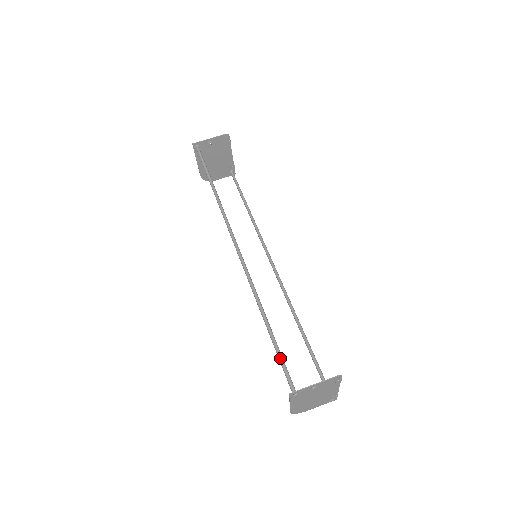
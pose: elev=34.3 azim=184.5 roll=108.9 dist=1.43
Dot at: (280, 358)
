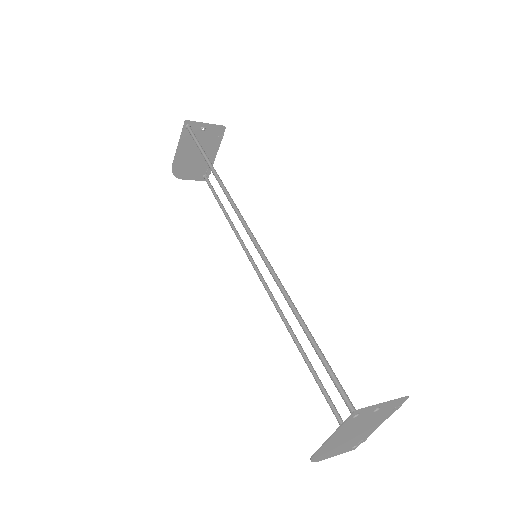
Dot at: (328, 365)
